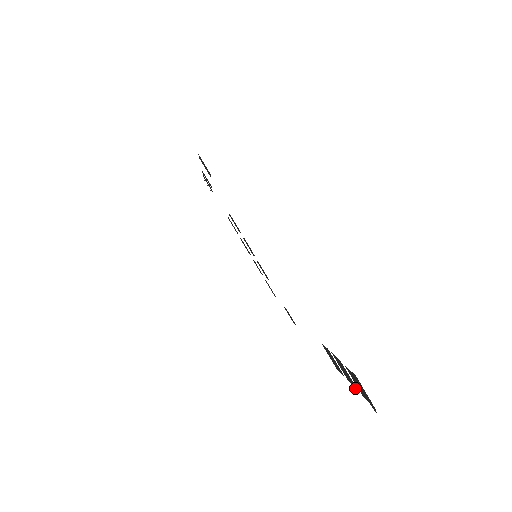
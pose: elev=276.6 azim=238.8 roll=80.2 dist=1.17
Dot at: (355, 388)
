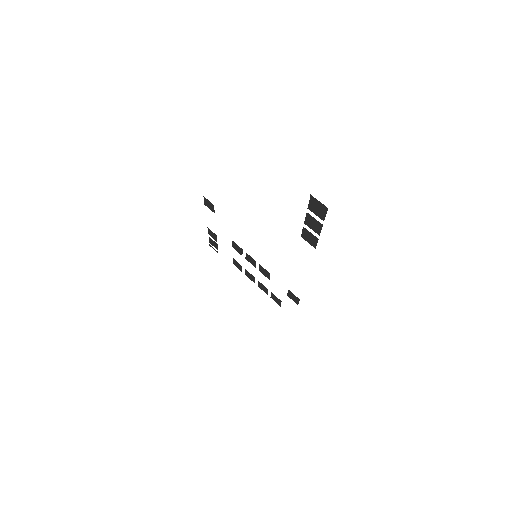
Dot at: (321, 228)
